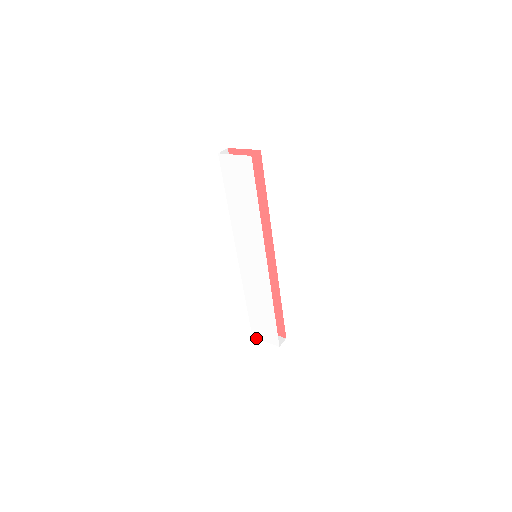
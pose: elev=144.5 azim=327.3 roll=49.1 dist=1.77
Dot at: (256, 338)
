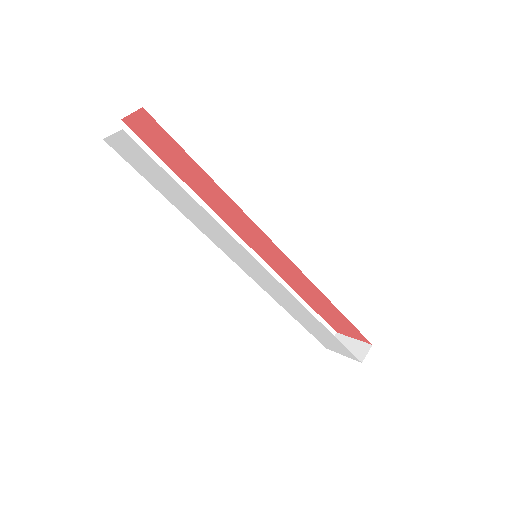
Dot at: (331, 350)
